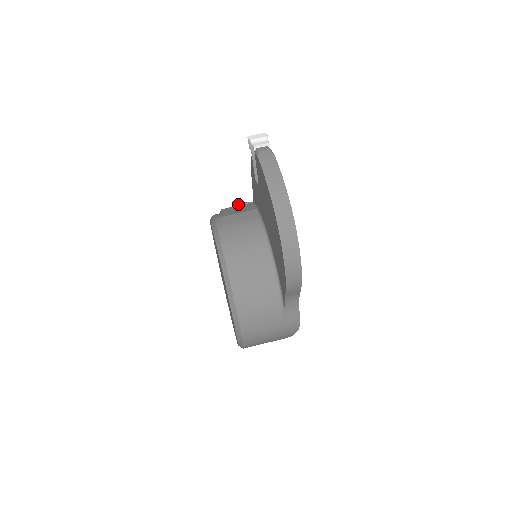
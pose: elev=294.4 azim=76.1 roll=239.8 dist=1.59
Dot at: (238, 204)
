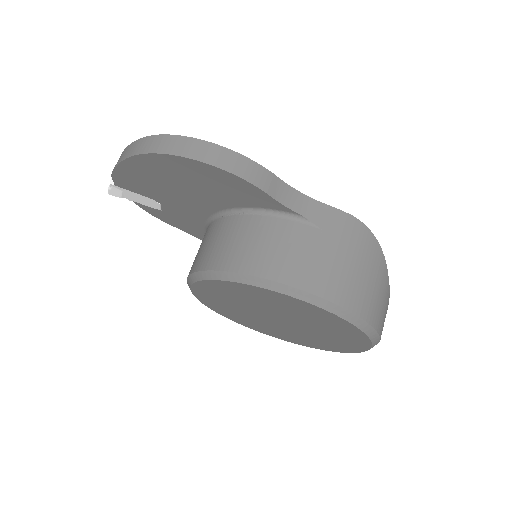
Dot at: occluded
